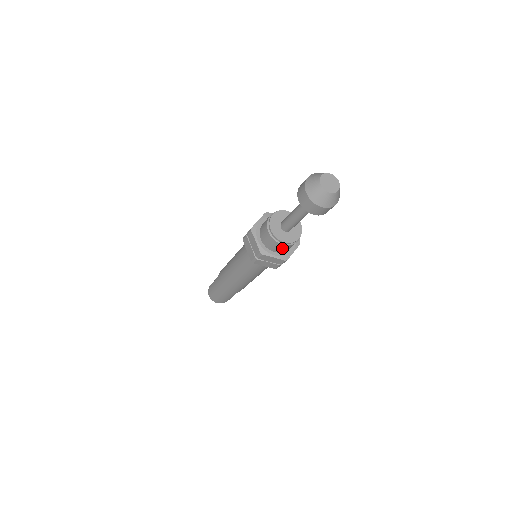
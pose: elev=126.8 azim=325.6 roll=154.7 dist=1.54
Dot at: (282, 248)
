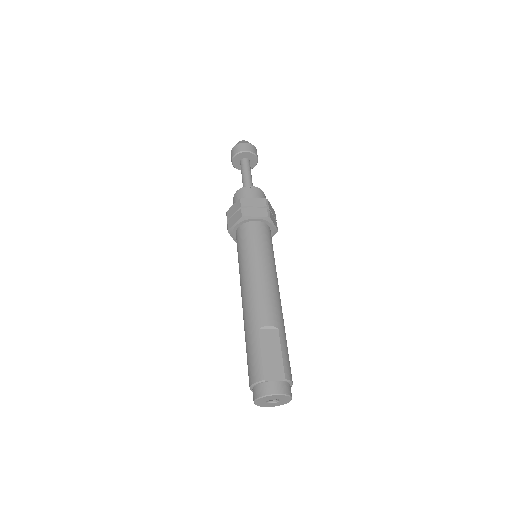
Dot at: (239, 197)
